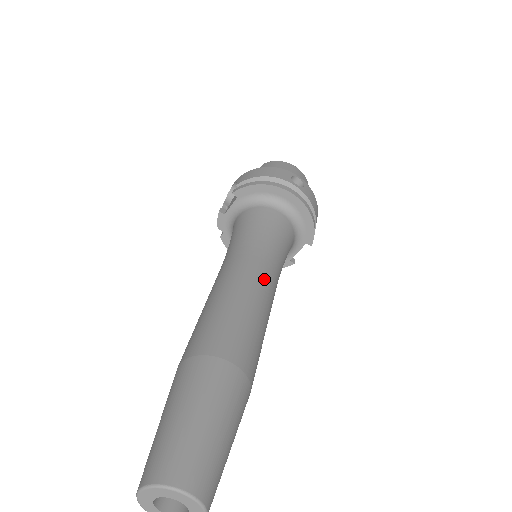
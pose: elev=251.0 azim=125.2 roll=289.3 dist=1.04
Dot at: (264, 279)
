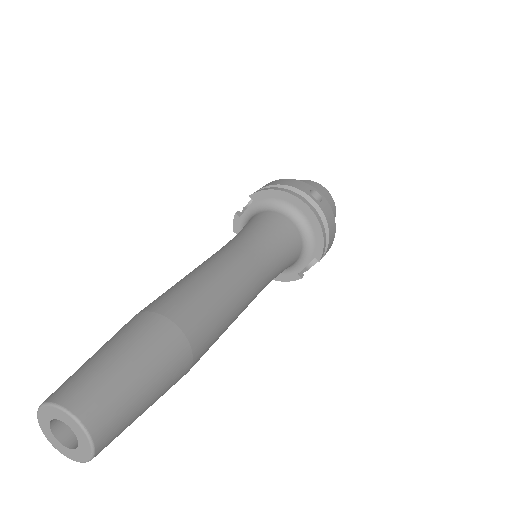
Dot at: (247, 269)
